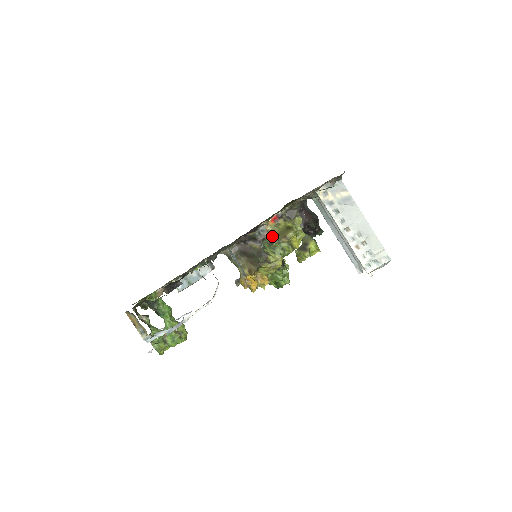
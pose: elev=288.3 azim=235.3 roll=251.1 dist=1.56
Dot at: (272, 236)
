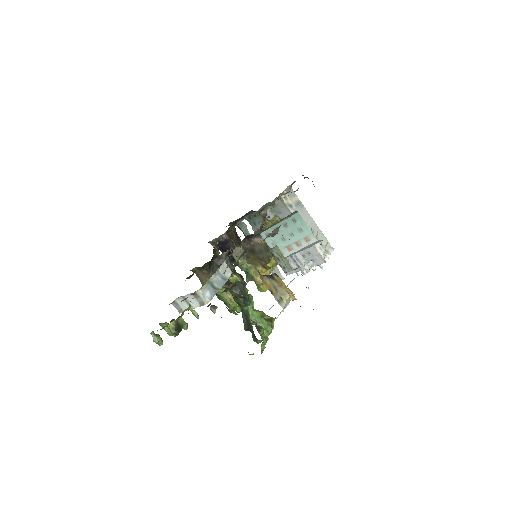
Dot at: occluded
